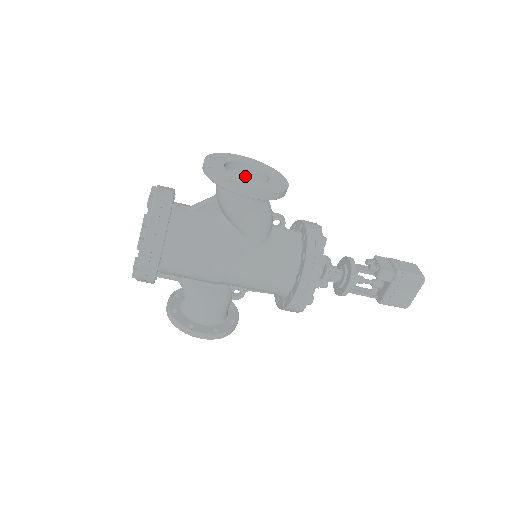
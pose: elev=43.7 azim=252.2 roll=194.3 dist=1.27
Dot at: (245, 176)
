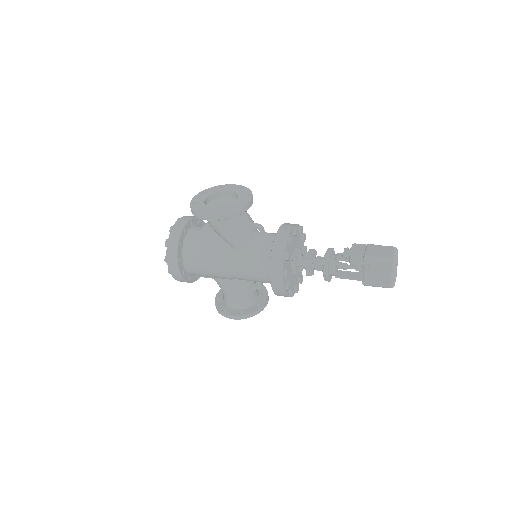
Dot at: (226, 201)
